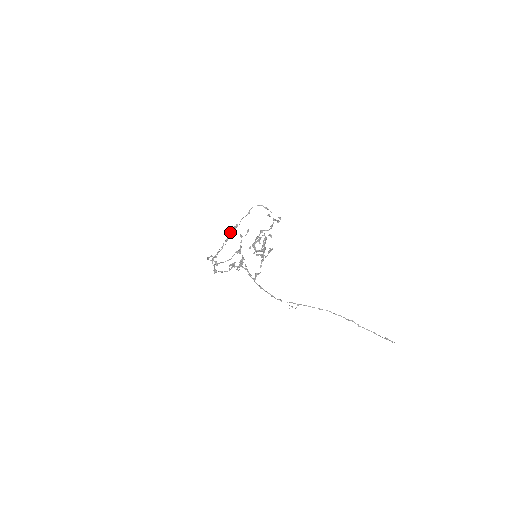
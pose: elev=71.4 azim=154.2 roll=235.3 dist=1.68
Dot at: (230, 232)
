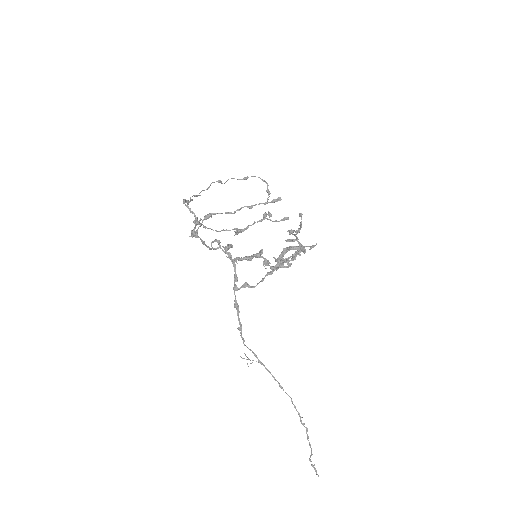
Dot at: (211, 183)
